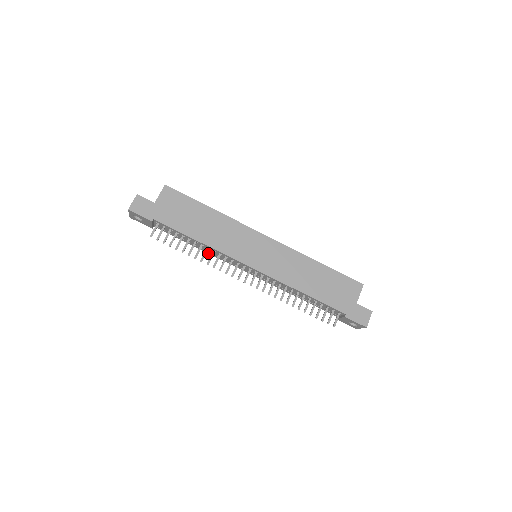
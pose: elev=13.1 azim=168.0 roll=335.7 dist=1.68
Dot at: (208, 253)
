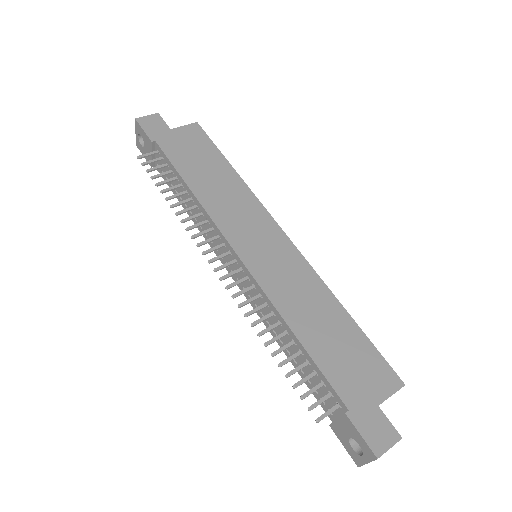
Dot at: occluded
